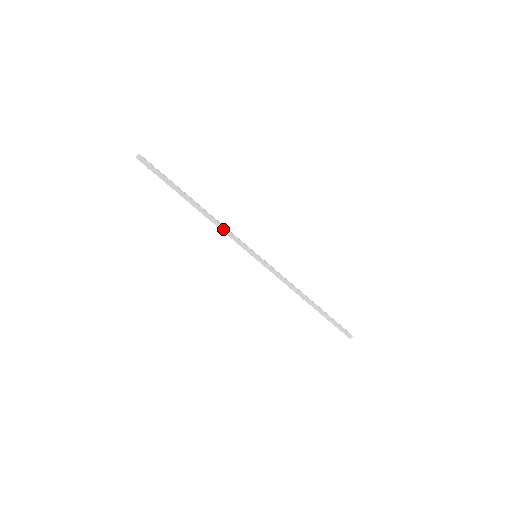
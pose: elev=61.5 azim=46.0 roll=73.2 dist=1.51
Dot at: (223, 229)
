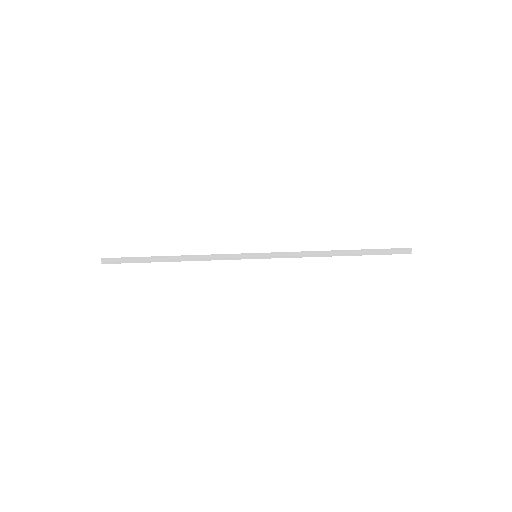
Dot at: (209, 256)
